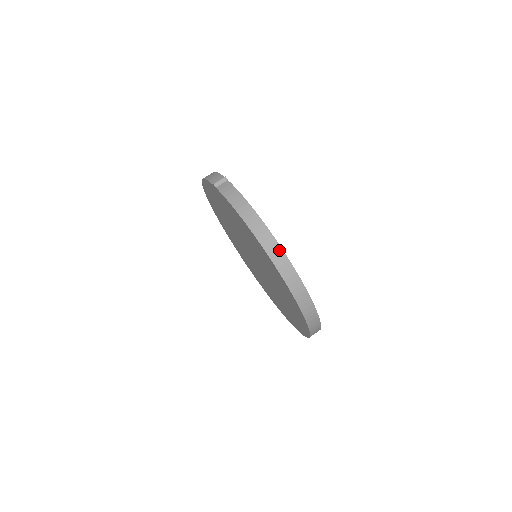
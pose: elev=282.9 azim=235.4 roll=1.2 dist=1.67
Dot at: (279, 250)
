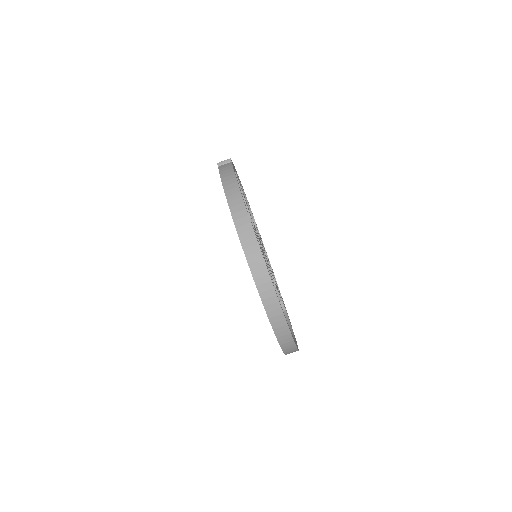
Dot at: (248, 224)
